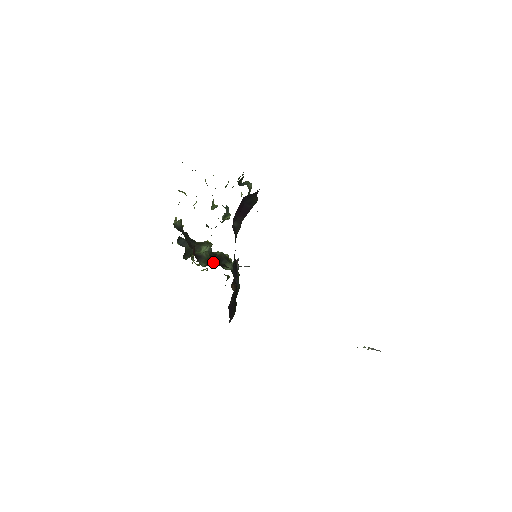
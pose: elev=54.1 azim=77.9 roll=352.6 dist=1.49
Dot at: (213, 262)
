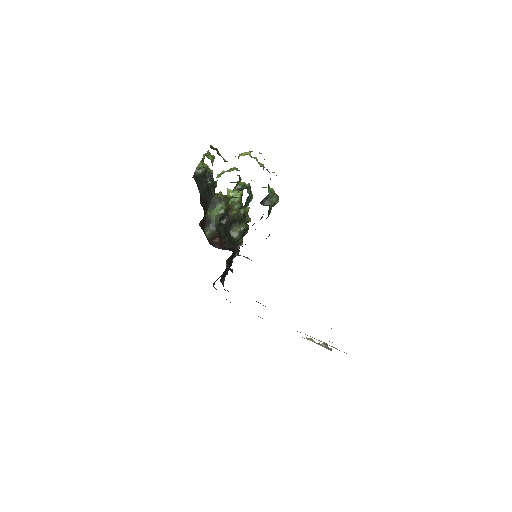
Dot at: (216, 238)
